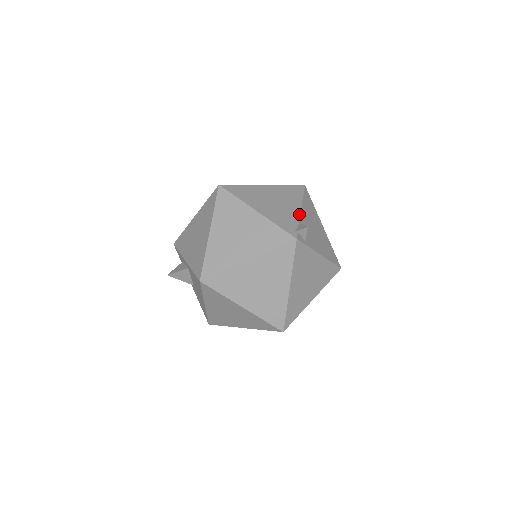
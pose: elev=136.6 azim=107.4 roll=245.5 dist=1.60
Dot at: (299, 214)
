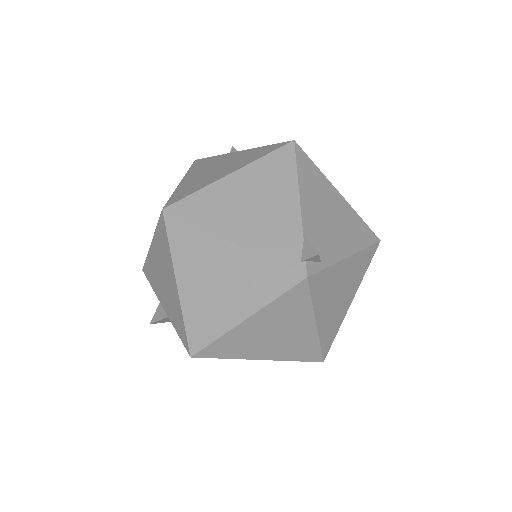
Dot at: (299, 216)
